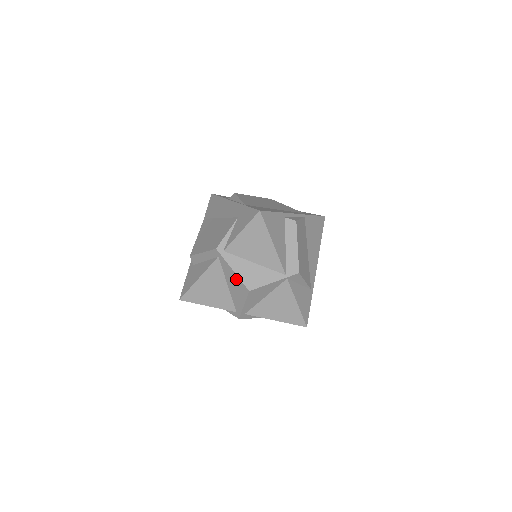
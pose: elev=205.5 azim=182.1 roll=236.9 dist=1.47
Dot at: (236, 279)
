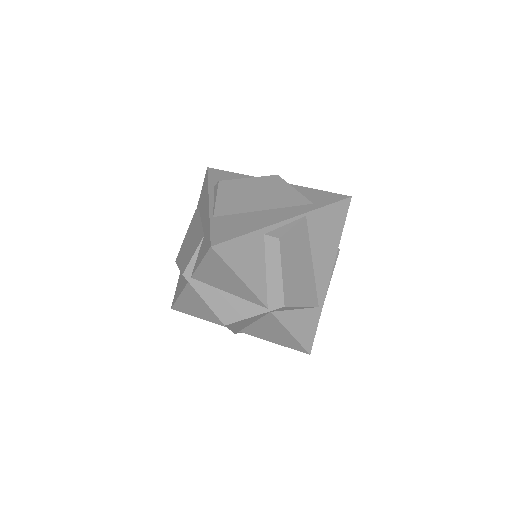
Dot at: (211, 308)
